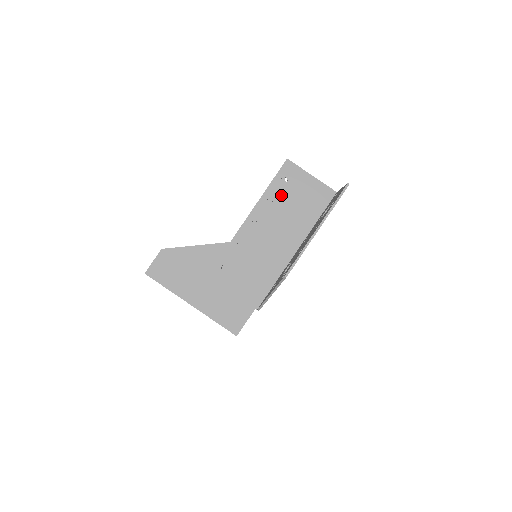
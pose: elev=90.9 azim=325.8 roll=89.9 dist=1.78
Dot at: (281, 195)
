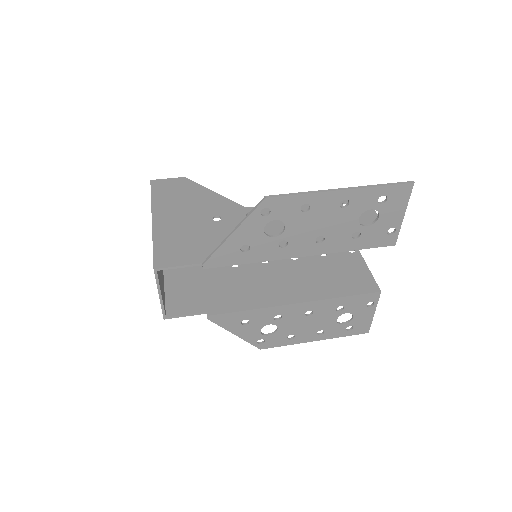
Dot at: occluded
